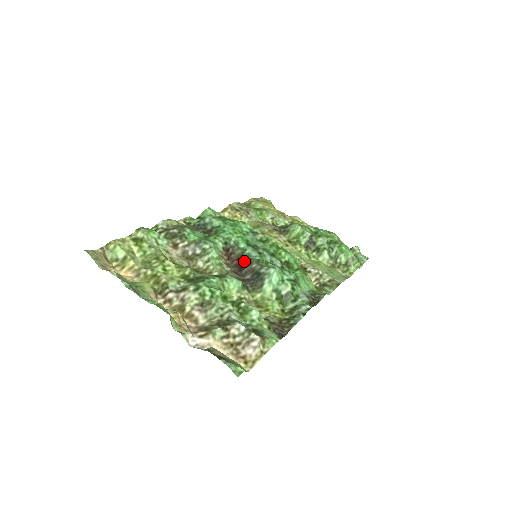
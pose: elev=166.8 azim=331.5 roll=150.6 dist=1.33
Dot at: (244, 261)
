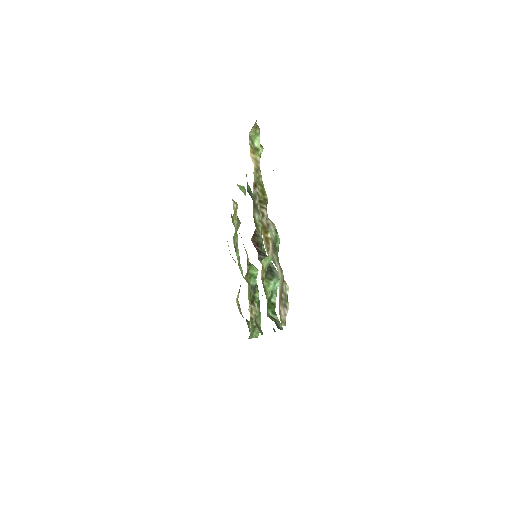
Dot at: (261, 250)
